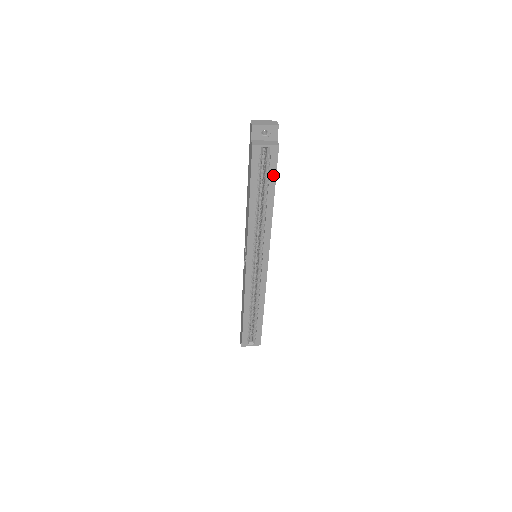
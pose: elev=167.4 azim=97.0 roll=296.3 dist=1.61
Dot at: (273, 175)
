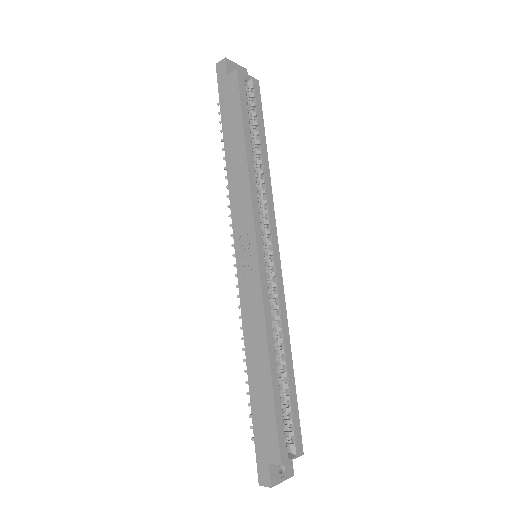
Dot at: (260, 115)
